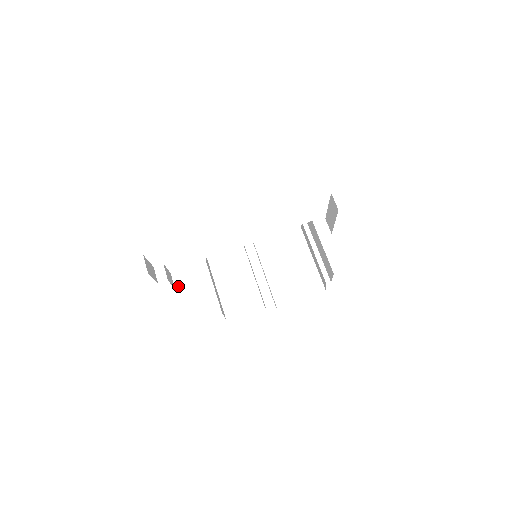
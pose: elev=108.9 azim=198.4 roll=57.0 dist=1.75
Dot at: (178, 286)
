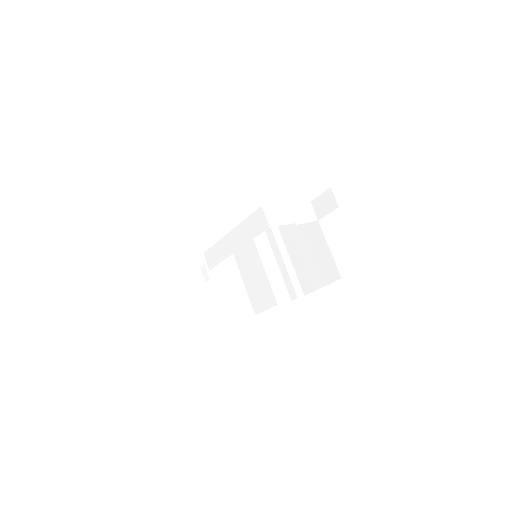
Dot at: occluded
